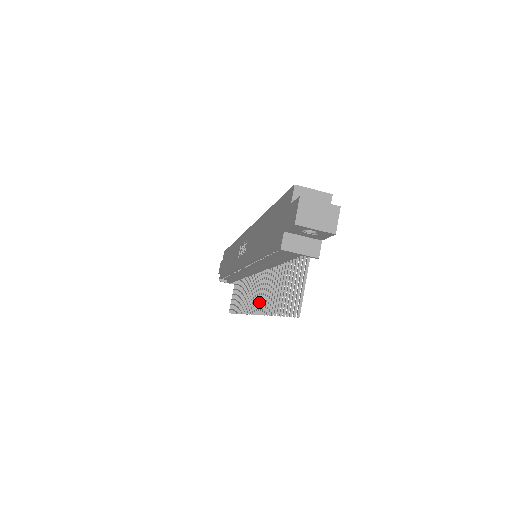
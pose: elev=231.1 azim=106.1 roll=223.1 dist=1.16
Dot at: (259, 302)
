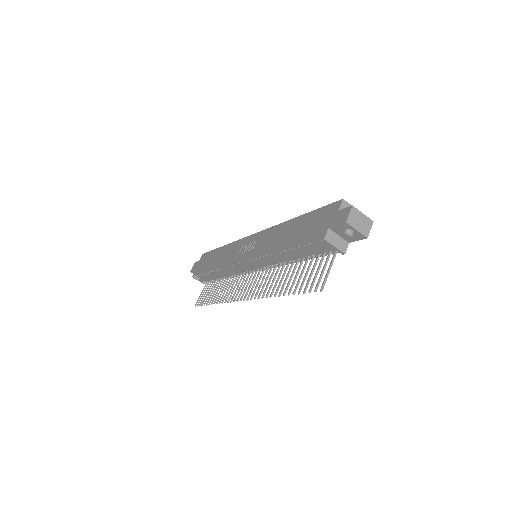
Dot at: (255, 290)
